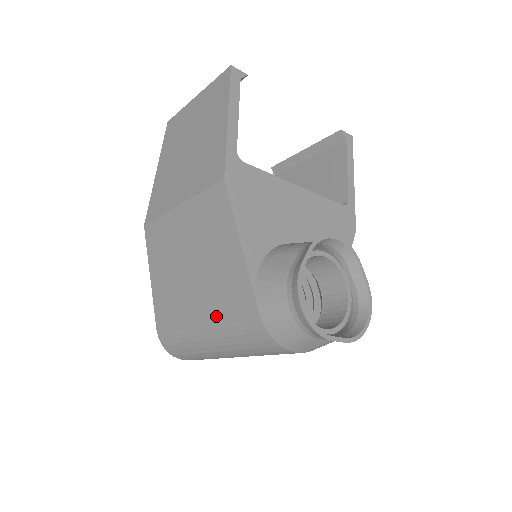
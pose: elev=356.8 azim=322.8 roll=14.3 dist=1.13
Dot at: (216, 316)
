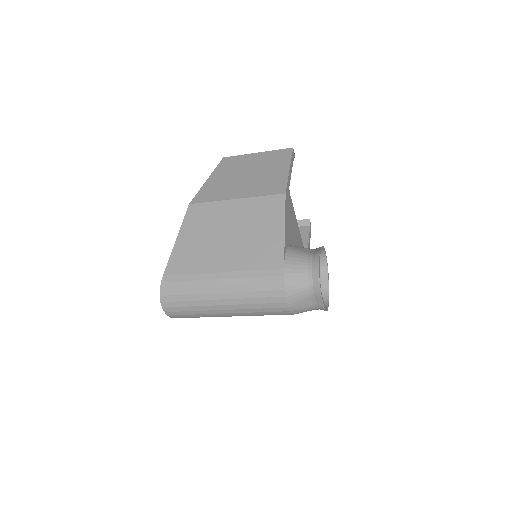
Dot at: (241, 269)
